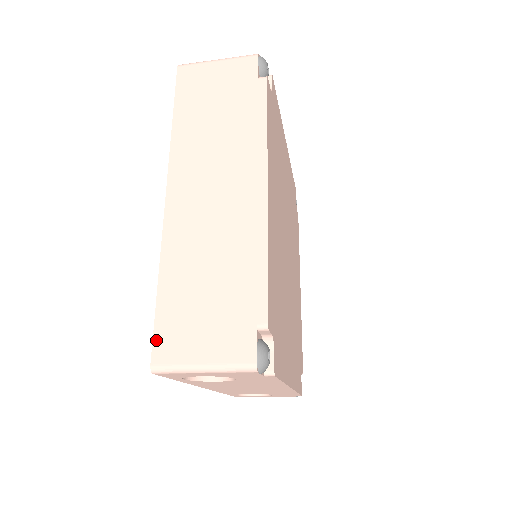
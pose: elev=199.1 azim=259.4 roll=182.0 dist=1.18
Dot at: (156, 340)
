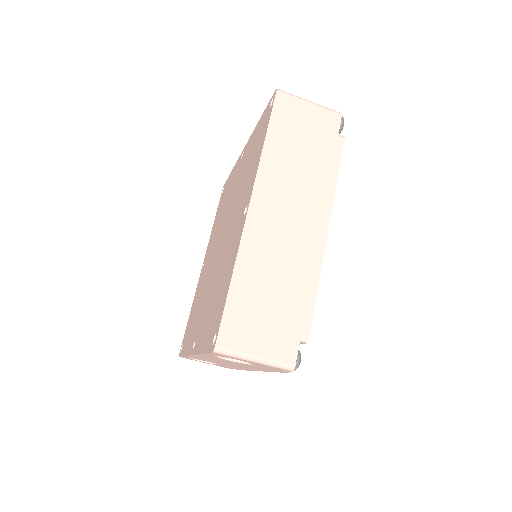
Dot at: (223, 327)
